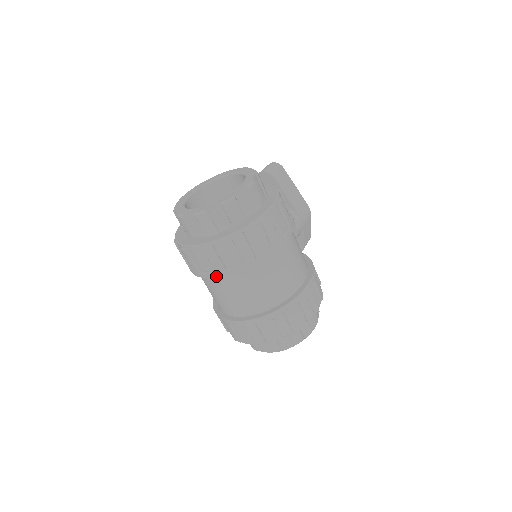
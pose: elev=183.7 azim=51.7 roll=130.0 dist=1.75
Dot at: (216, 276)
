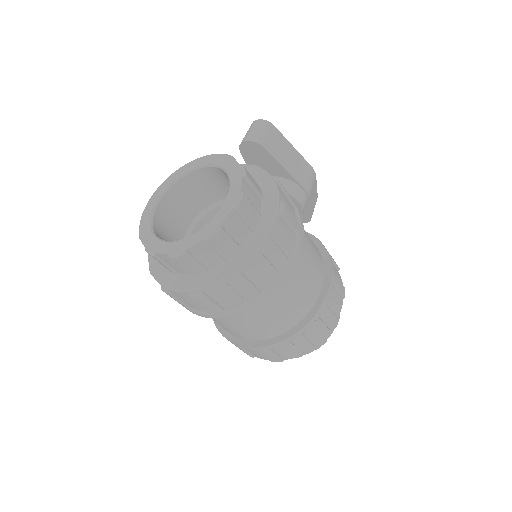
Dot at: (213, 317)
